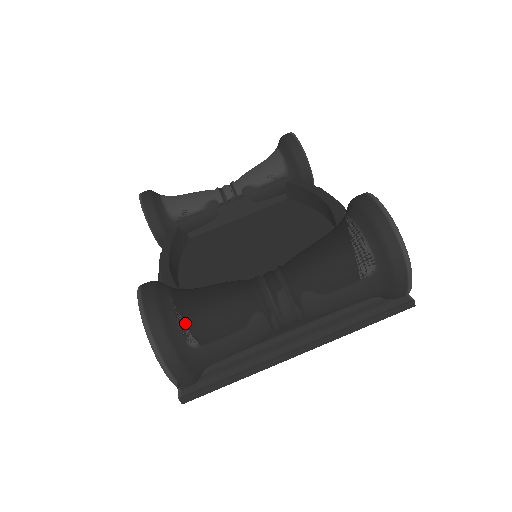
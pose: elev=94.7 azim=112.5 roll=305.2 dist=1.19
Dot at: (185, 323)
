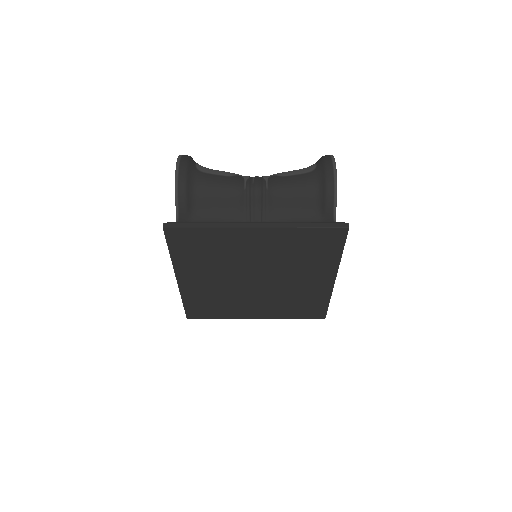
Dot at: (200, 165)
